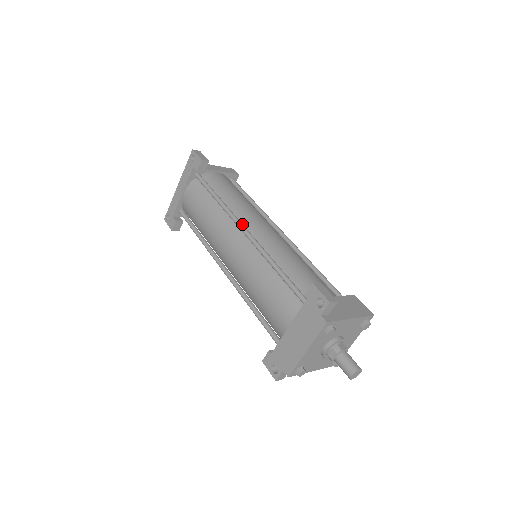
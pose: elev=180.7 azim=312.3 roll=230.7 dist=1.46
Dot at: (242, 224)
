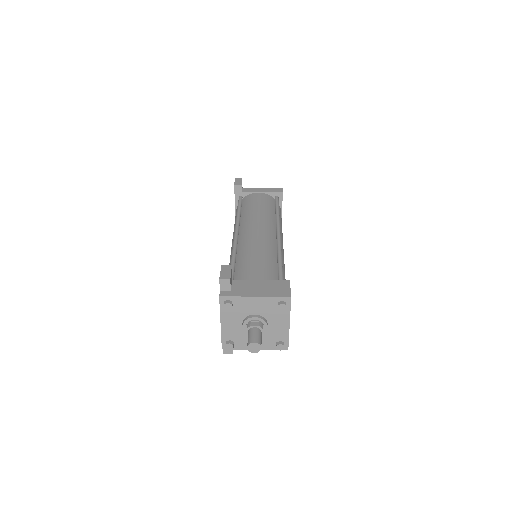
Dot at: (237, 229)
